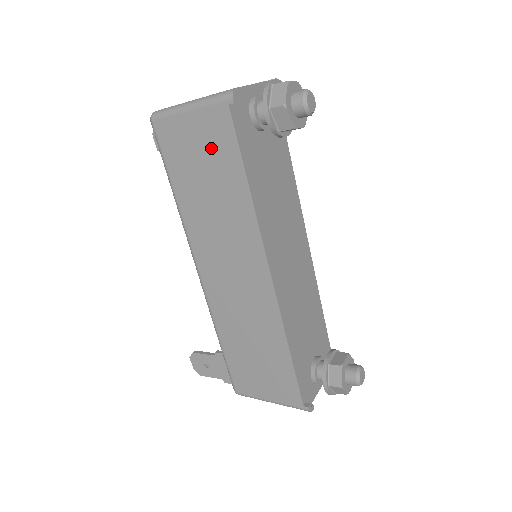
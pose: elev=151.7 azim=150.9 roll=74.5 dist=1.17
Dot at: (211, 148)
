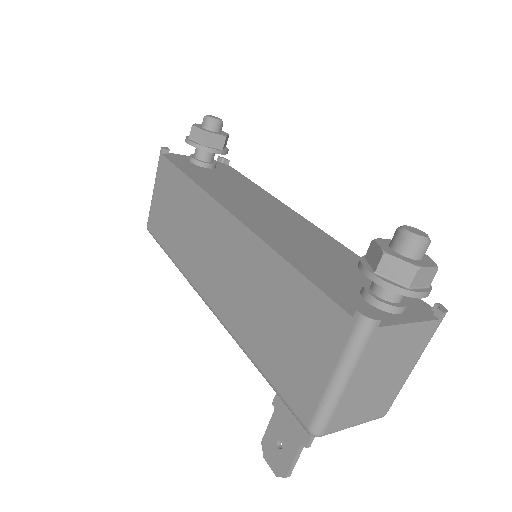
Dot at: (167, 190)
